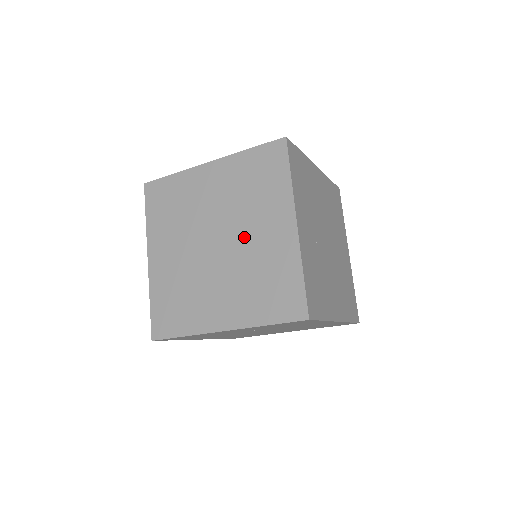
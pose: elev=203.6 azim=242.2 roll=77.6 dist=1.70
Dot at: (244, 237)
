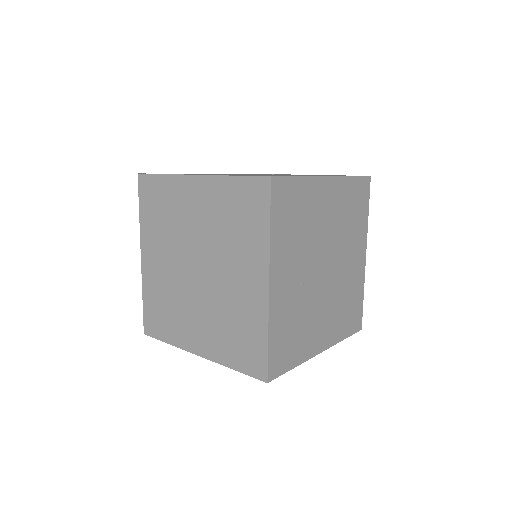
Dot at: (221, 275)
